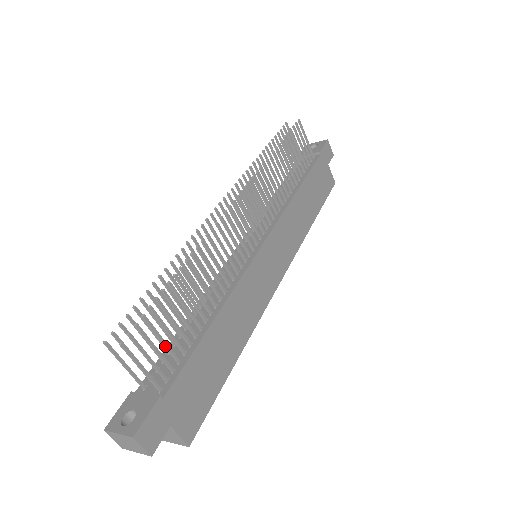
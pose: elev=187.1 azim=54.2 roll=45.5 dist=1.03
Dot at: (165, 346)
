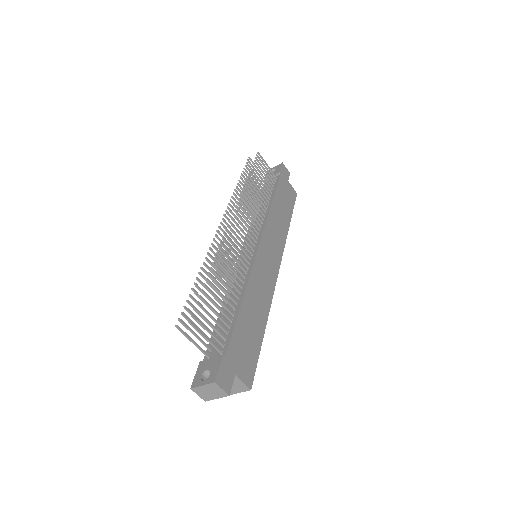
Dot at: (216, 322)
